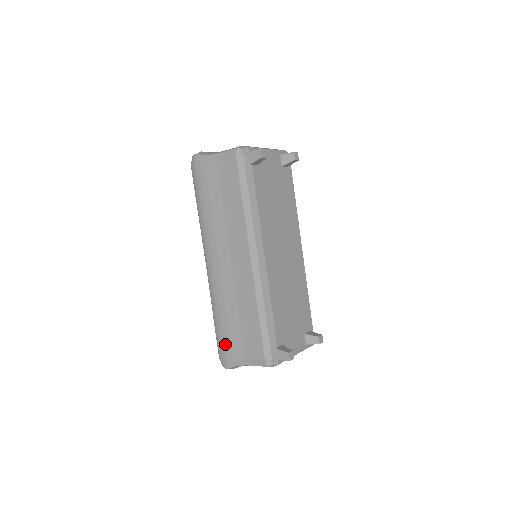
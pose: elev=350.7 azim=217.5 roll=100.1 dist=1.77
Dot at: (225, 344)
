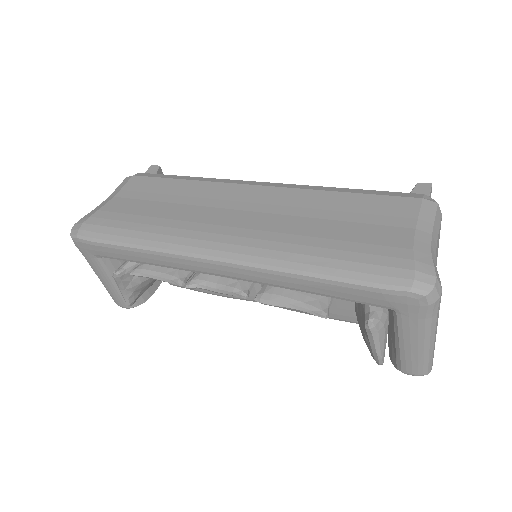
Dot at: (377, 255)
